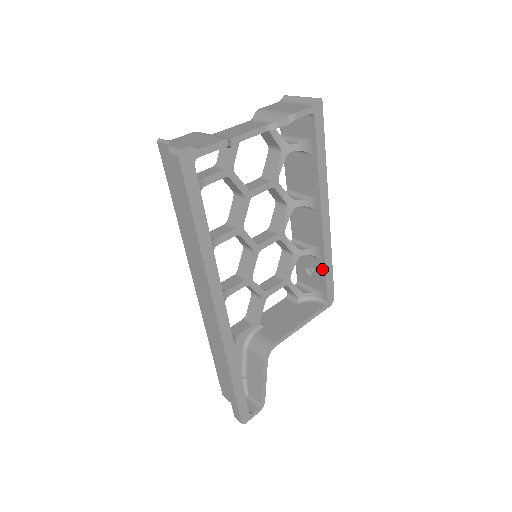
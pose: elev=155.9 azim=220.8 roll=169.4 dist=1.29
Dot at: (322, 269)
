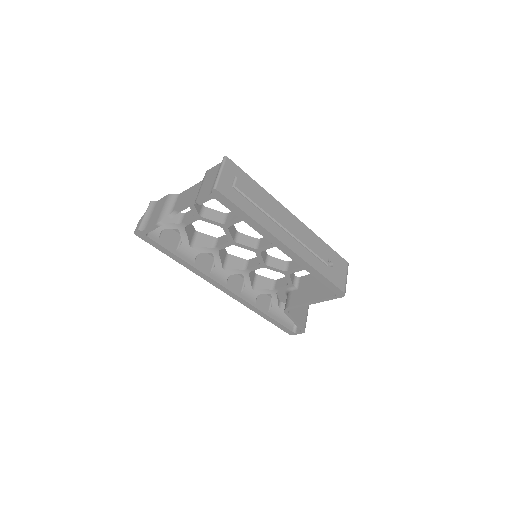
Dot at: occluded
